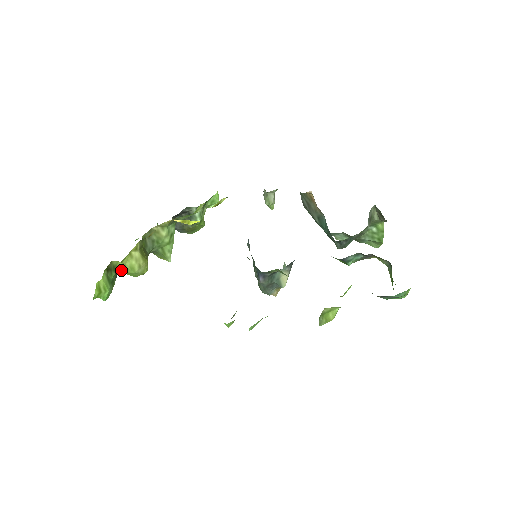
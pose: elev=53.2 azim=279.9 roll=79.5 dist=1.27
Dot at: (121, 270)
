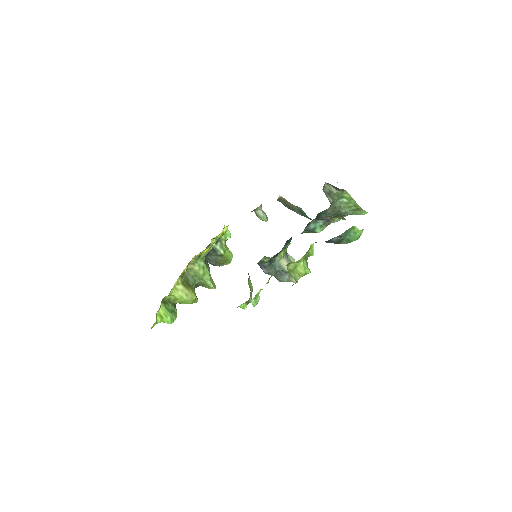
Dot at: (175, 301)
